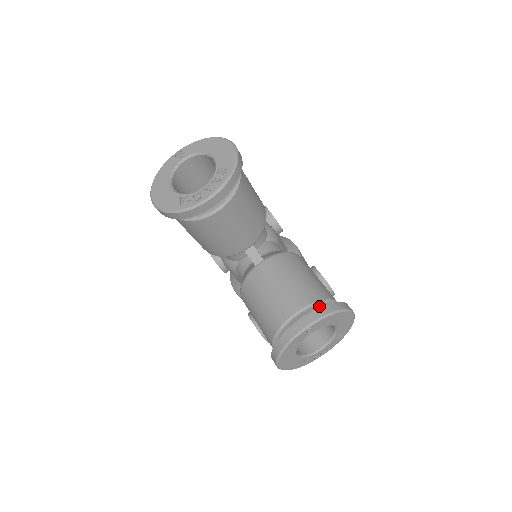
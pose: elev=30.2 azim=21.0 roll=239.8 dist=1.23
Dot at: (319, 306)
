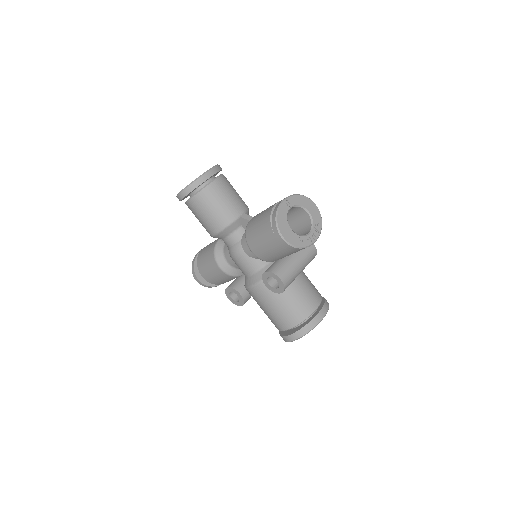
Dot at: occluded
